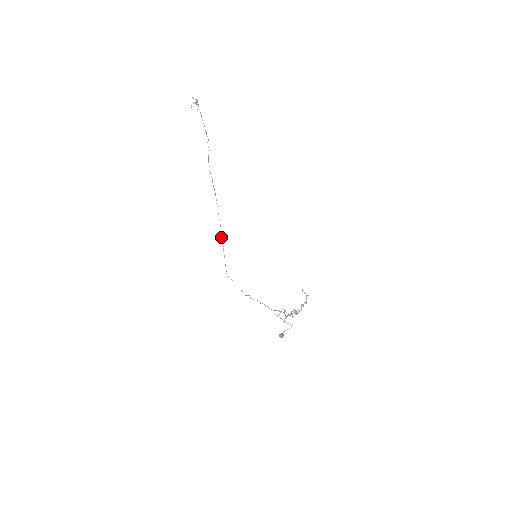
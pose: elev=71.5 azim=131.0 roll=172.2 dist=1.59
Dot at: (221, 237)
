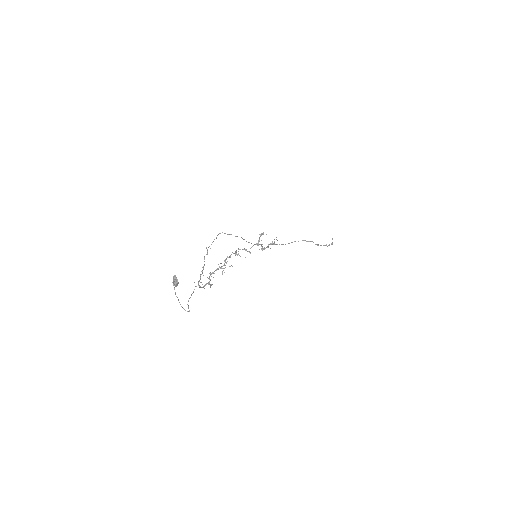
Dot at: (248, 242)
